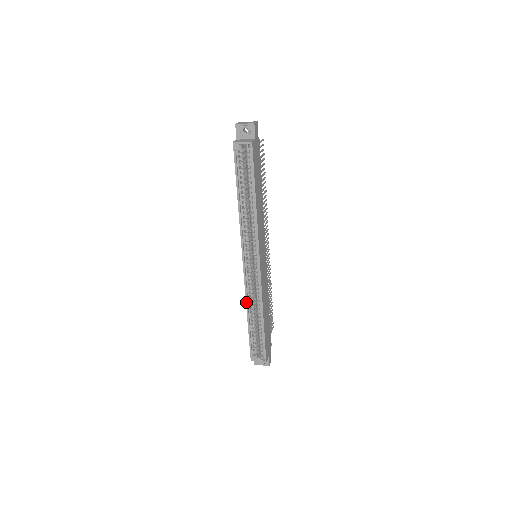
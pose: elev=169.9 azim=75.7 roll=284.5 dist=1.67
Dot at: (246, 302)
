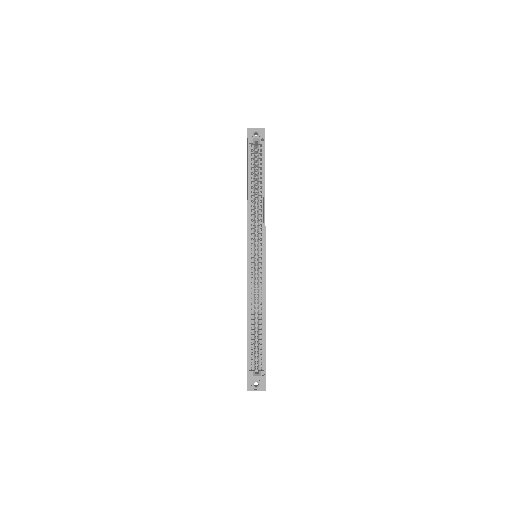
Dot at: (248, 299)
